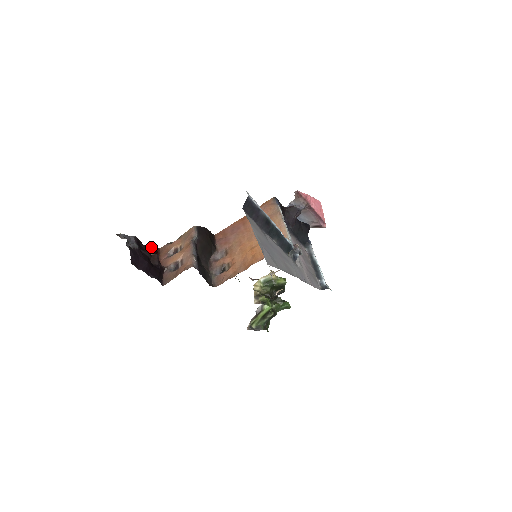
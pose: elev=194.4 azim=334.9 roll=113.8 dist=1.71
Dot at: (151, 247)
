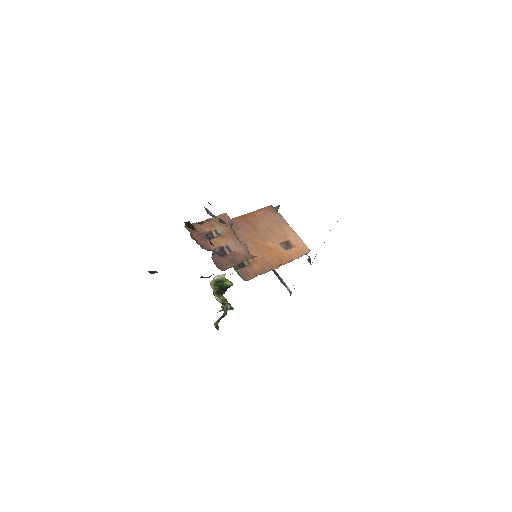
Dot at: (190, 223)
